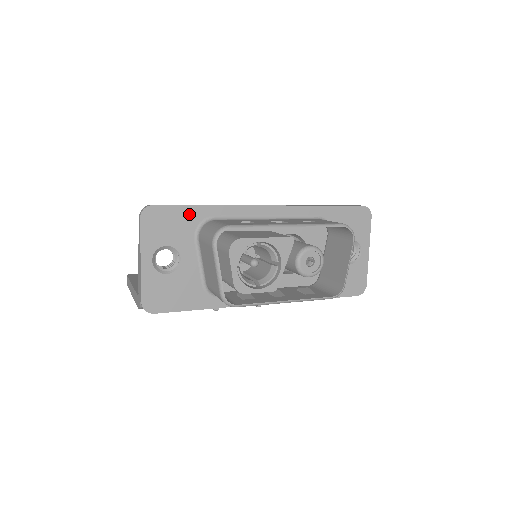
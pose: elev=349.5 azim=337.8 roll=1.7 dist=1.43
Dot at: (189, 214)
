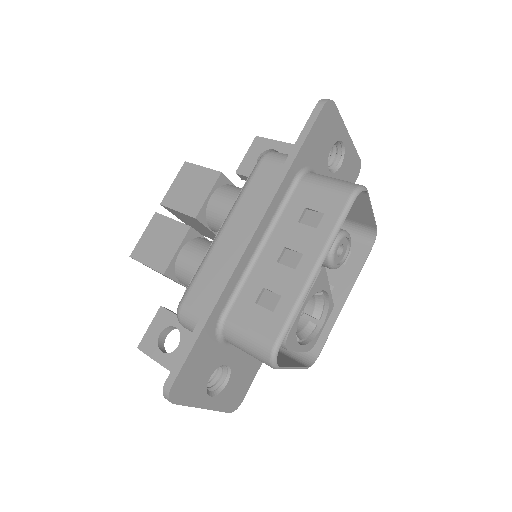
Dot at: (202, 344)
